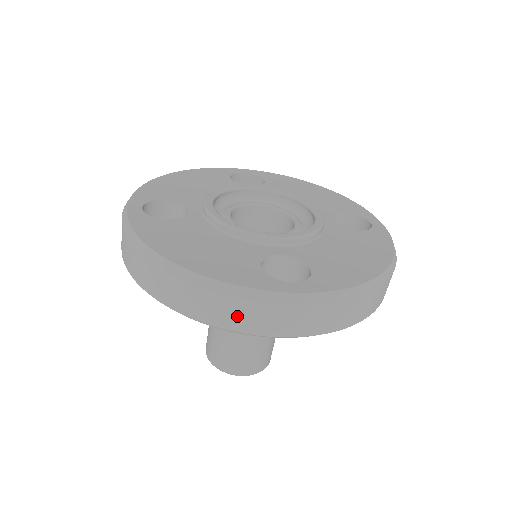
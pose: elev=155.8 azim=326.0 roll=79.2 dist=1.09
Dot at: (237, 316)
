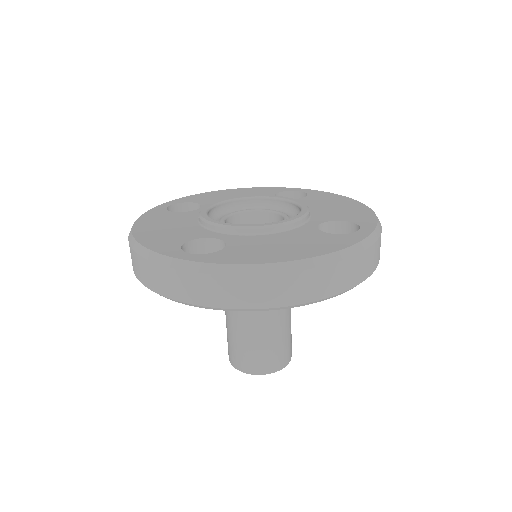
Dot at: (149, 275)
